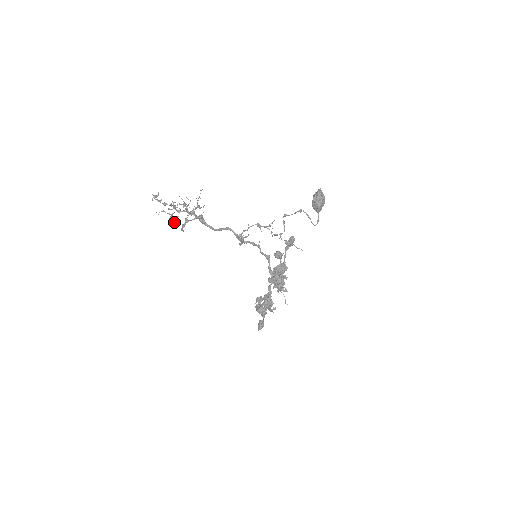
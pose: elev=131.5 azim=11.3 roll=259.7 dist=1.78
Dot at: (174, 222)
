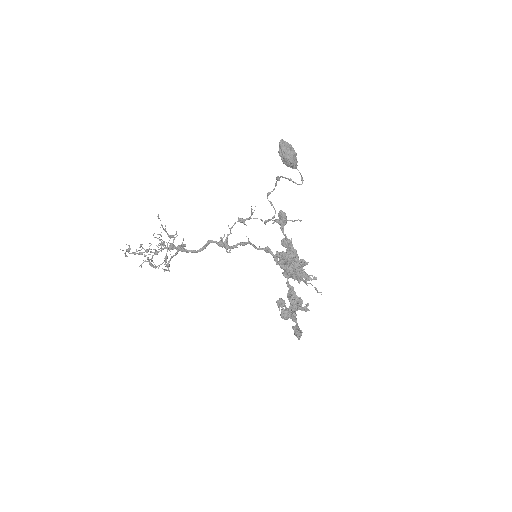
Dot at: (158, 267)
